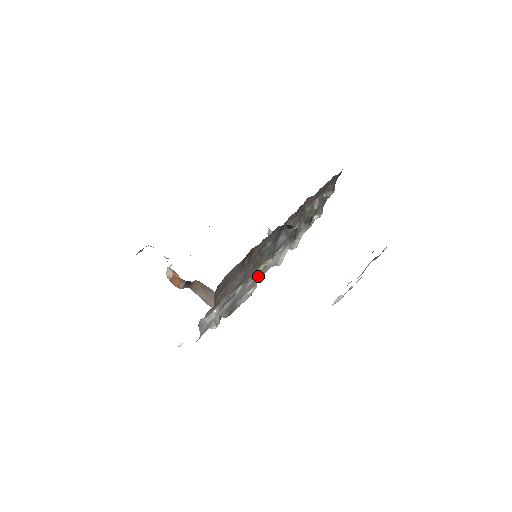
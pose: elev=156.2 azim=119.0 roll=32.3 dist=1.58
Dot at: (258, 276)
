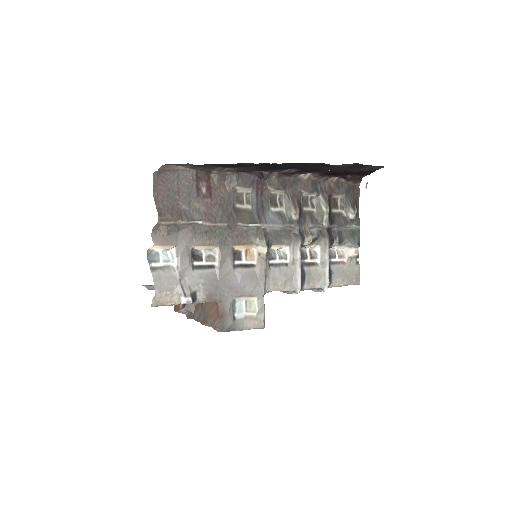
Dot at: (257, 275)
